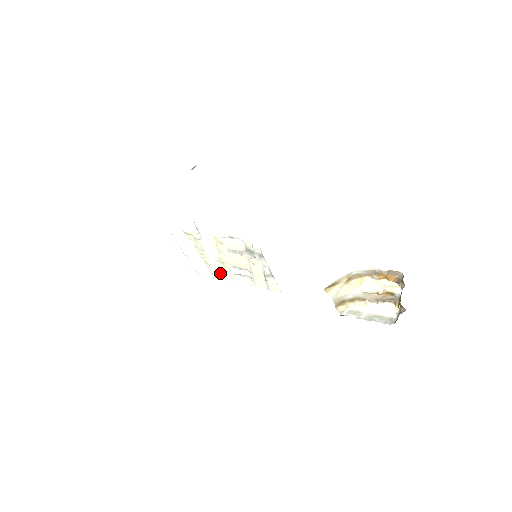
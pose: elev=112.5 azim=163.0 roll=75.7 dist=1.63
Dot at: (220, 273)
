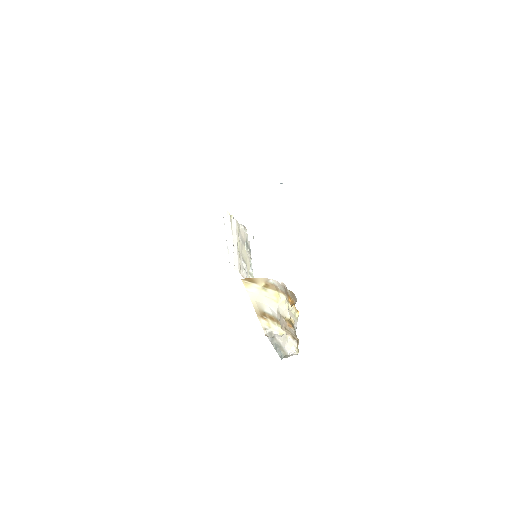
Dot at: (239, 264)
